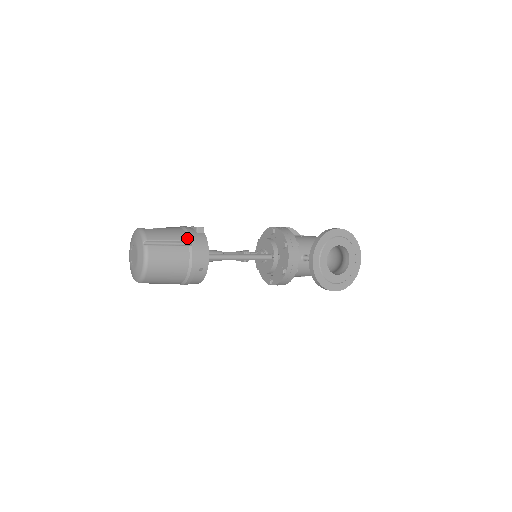
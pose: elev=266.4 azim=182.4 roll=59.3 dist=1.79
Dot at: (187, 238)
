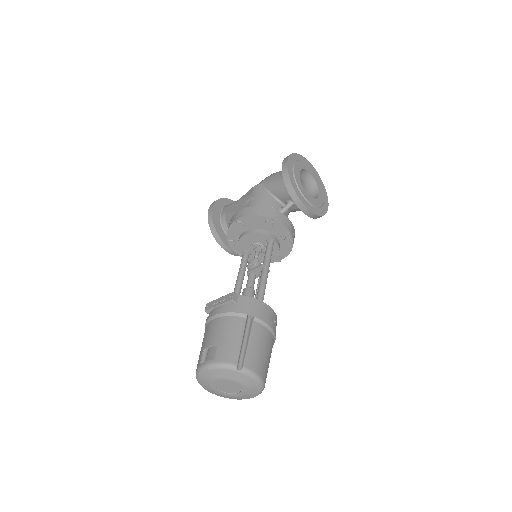
Dot at: (243, 318)
